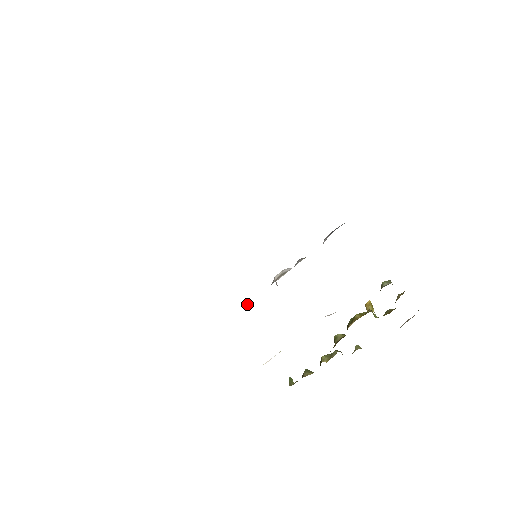
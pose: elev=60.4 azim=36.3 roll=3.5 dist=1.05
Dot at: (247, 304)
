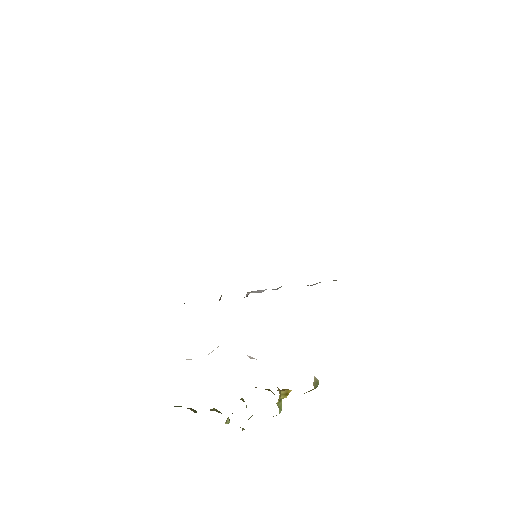
Dot at: occluded
